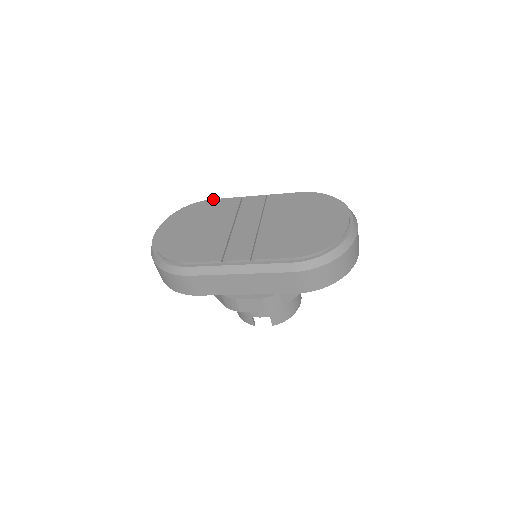
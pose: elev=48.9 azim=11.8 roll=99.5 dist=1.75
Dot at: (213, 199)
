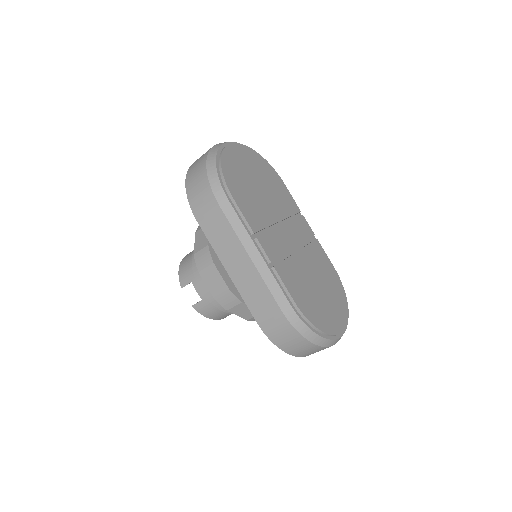
Dot at: occluded
